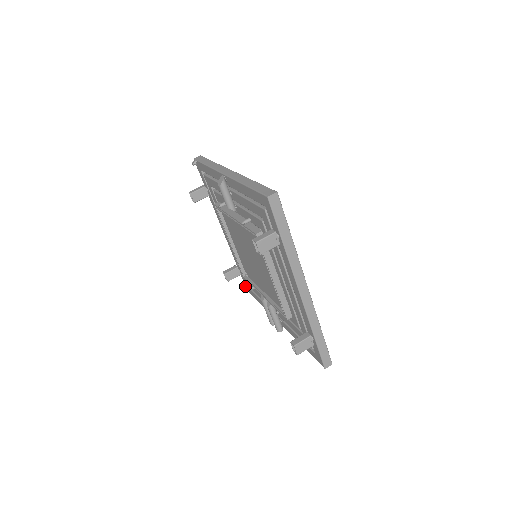
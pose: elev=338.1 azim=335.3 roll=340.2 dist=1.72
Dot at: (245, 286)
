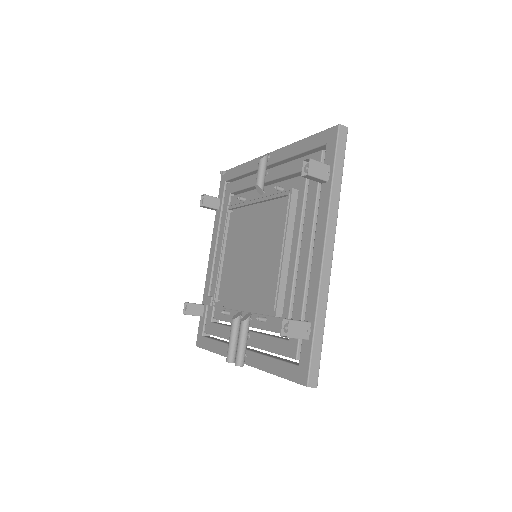
Dot at: (197, 338)
